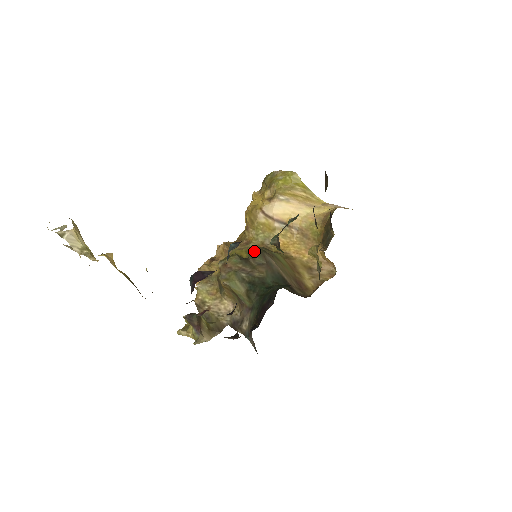
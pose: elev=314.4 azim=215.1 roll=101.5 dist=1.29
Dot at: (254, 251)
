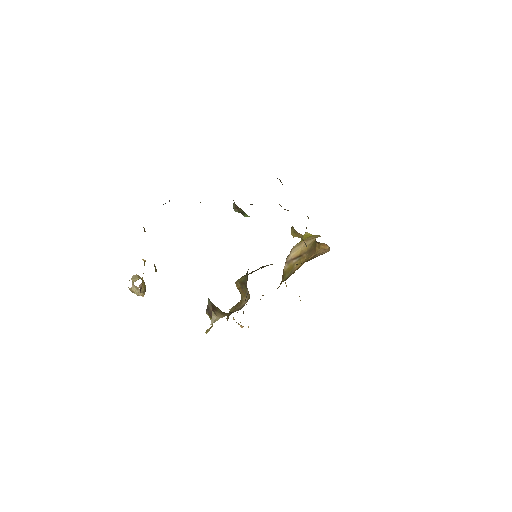
Dot at: occluded
